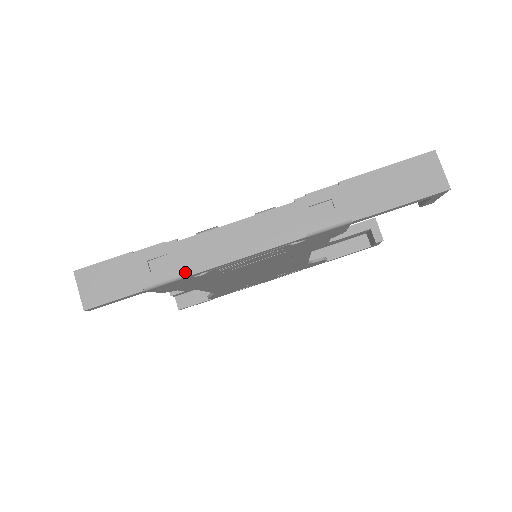
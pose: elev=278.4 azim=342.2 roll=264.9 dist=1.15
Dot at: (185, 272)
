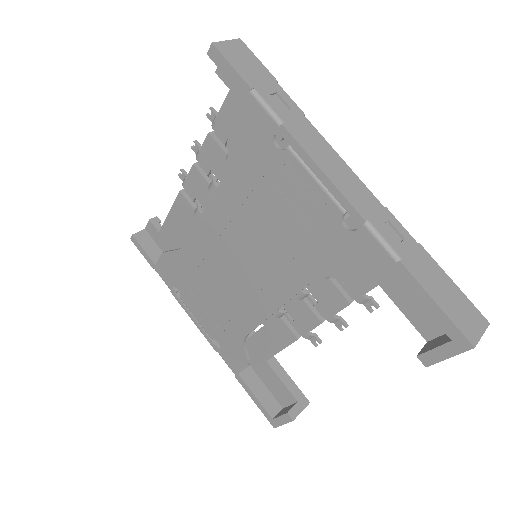
Dot at: (284, 121)
